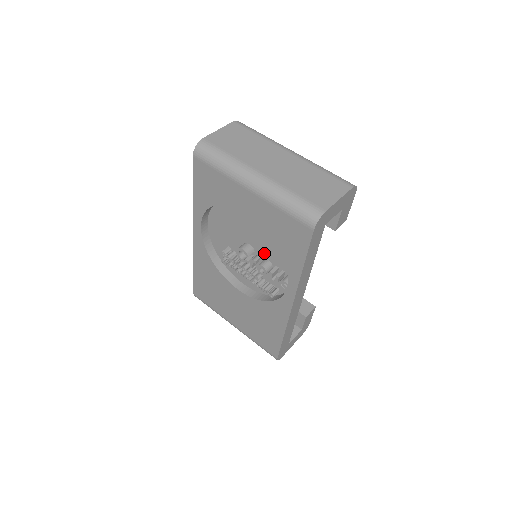
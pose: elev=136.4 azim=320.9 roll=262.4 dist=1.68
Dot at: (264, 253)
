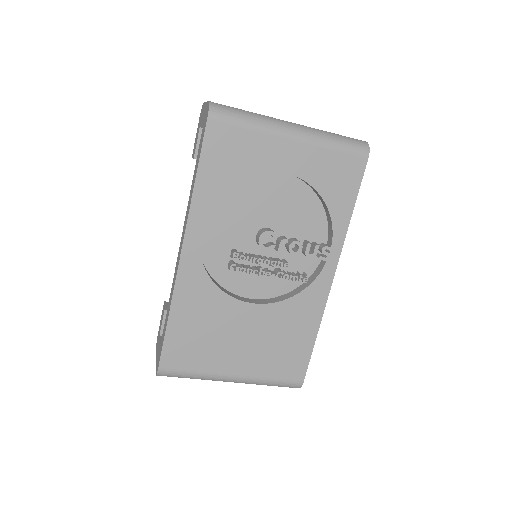
Dot at: (288, 230)
